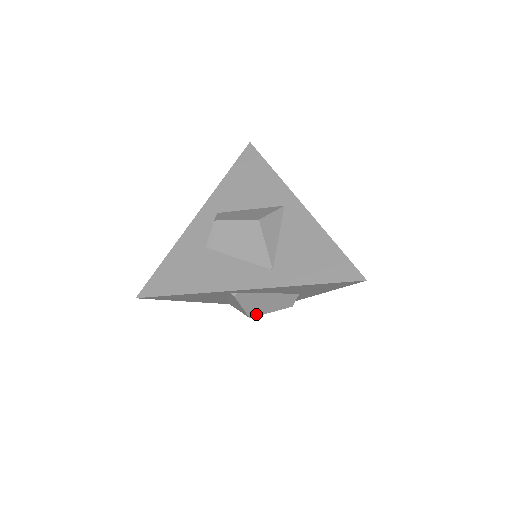
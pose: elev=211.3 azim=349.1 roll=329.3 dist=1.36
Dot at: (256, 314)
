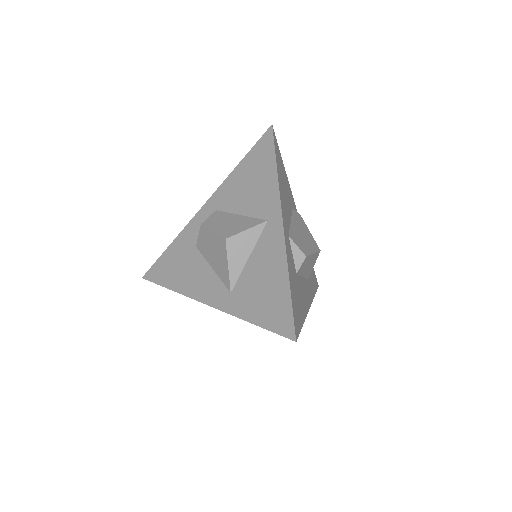
Dot at: occluded
